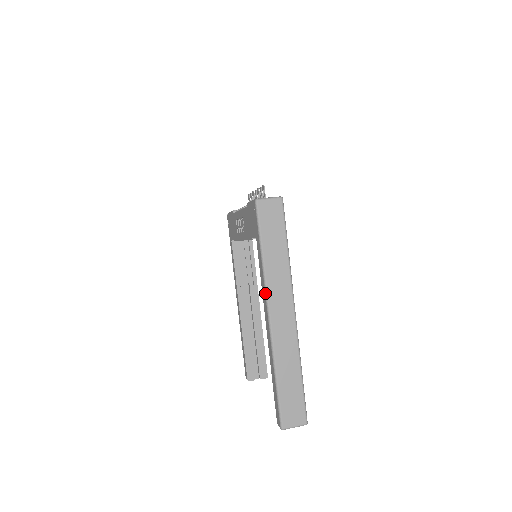
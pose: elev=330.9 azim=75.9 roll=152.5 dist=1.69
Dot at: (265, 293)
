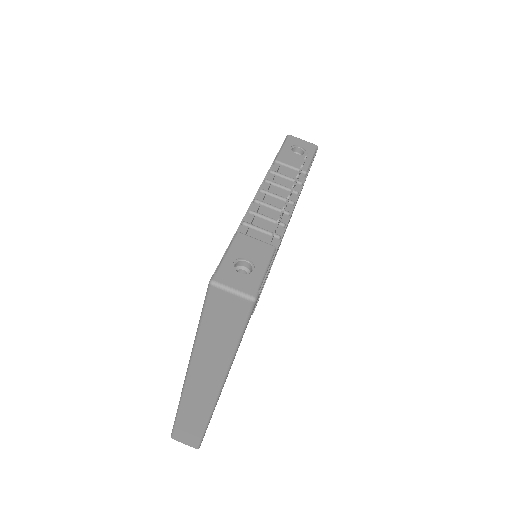
Dot at: occluded
